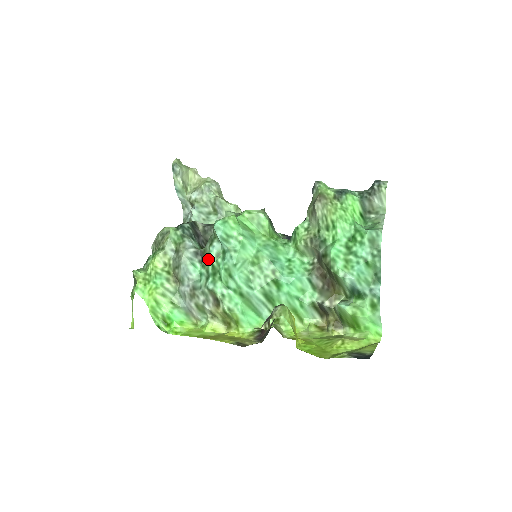
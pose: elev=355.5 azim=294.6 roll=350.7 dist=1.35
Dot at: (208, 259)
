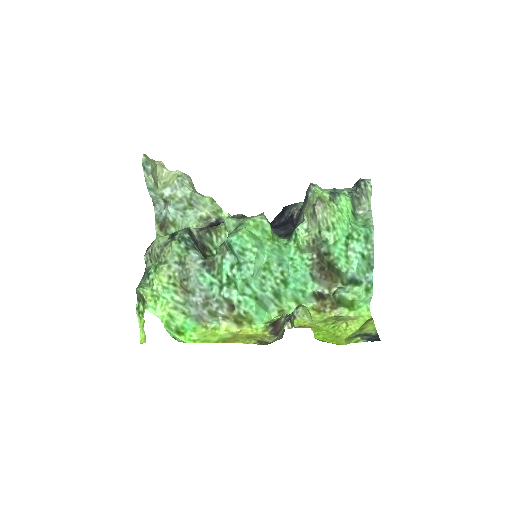
Dot at: (221, 270)
